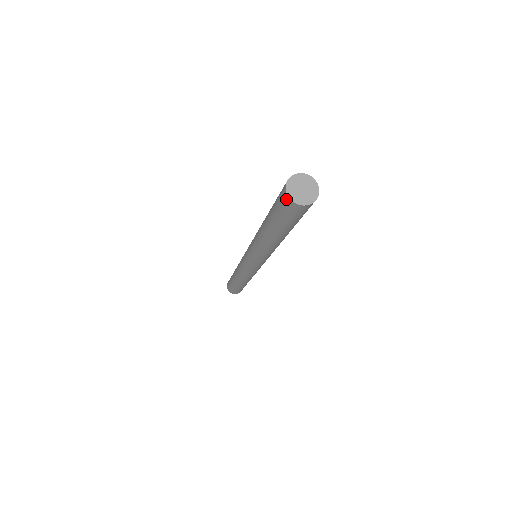
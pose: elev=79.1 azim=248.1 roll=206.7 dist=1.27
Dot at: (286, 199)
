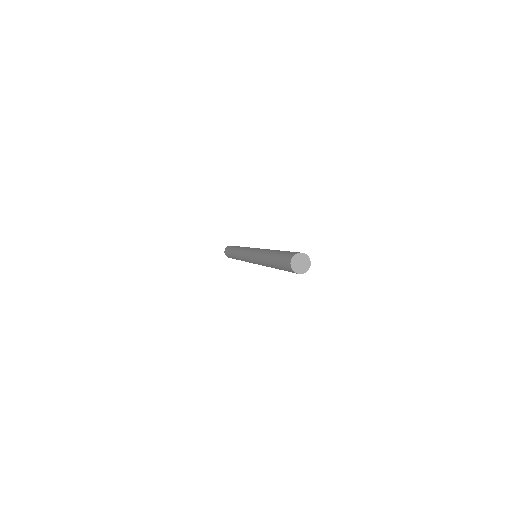
Dot at: (291, 270)
